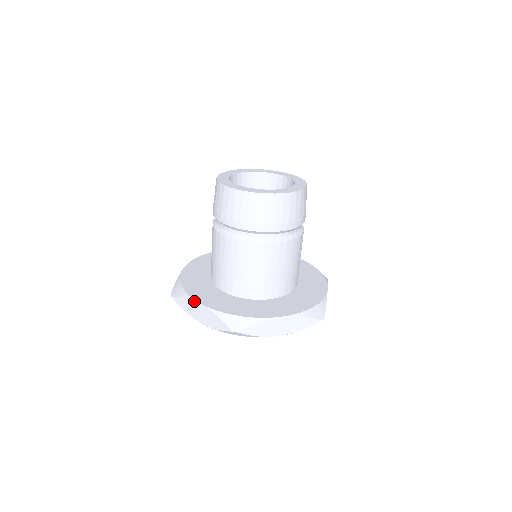
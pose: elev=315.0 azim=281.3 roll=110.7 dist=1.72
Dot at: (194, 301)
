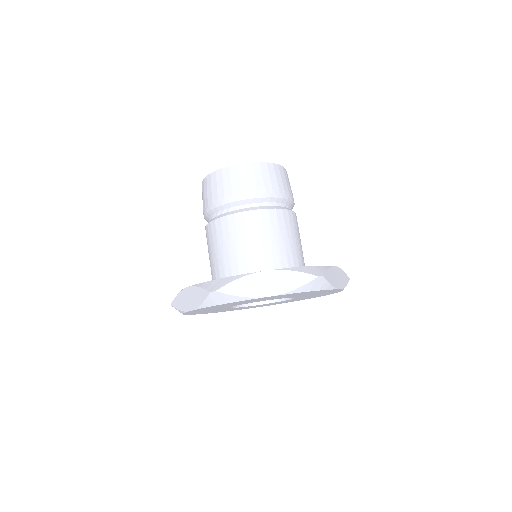
Dot at: (255, 273)
